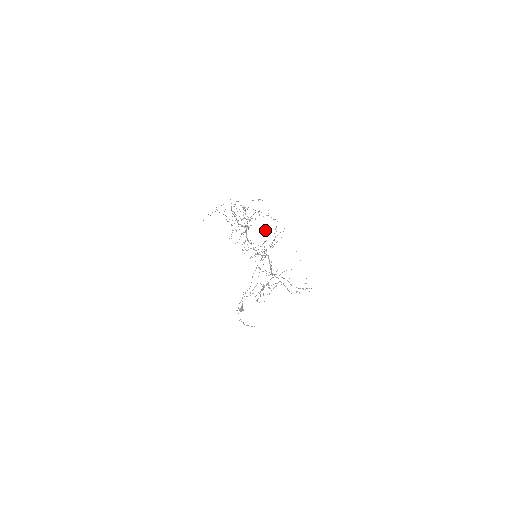
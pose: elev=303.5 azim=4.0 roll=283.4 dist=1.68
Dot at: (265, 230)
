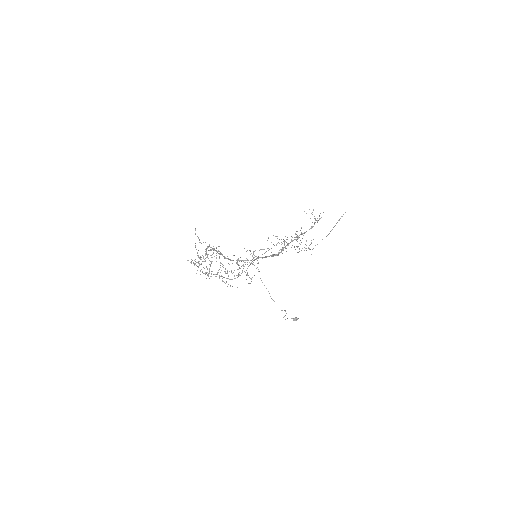
Dot at: occluded
